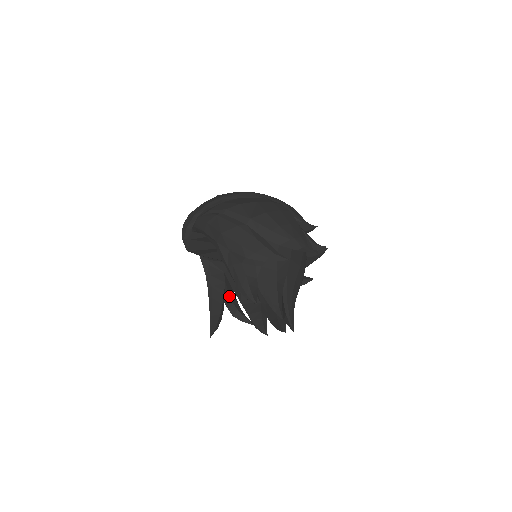
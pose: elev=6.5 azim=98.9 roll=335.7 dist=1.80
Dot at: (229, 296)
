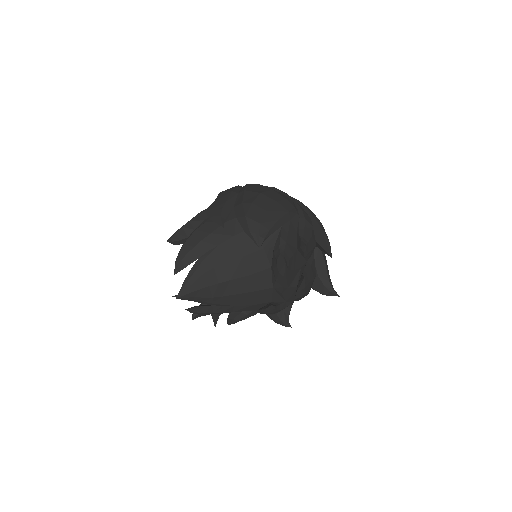
Dot at: occluded
